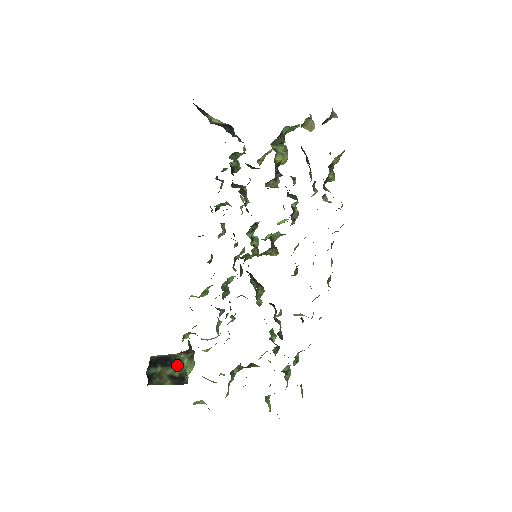
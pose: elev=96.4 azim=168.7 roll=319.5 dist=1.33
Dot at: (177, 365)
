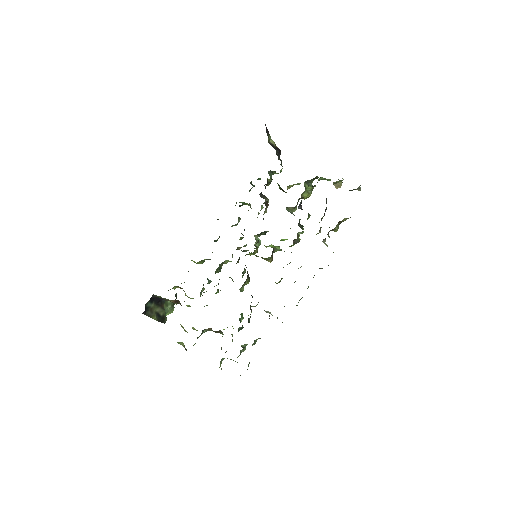
Dot at: (164, 307)
